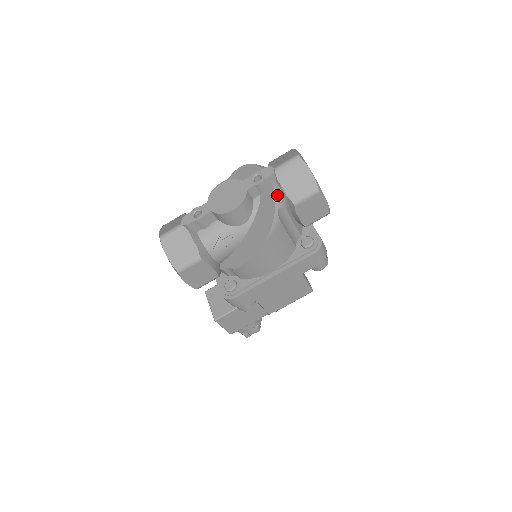
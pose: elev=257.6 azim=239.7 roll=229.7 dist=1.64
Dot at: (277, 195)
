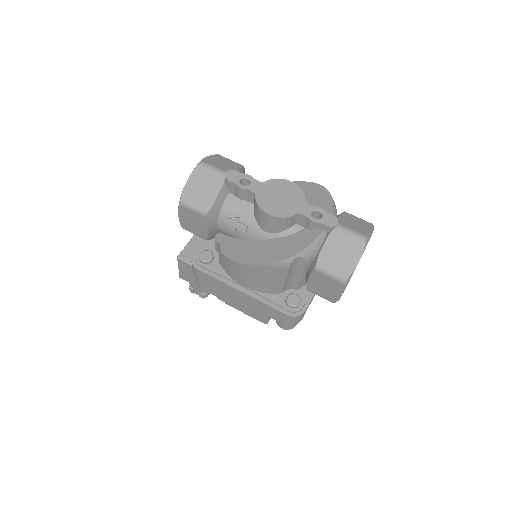
Dot at: (313, 246)
